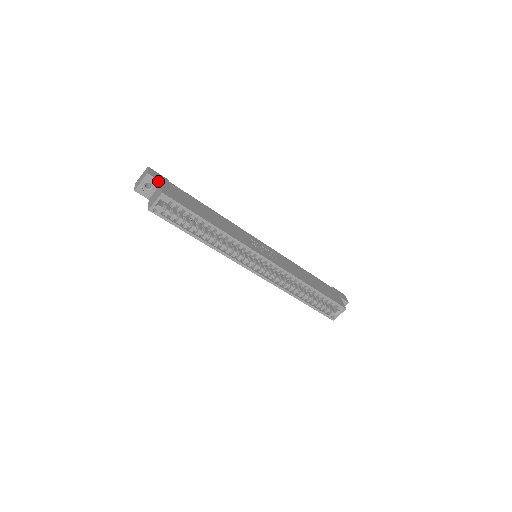
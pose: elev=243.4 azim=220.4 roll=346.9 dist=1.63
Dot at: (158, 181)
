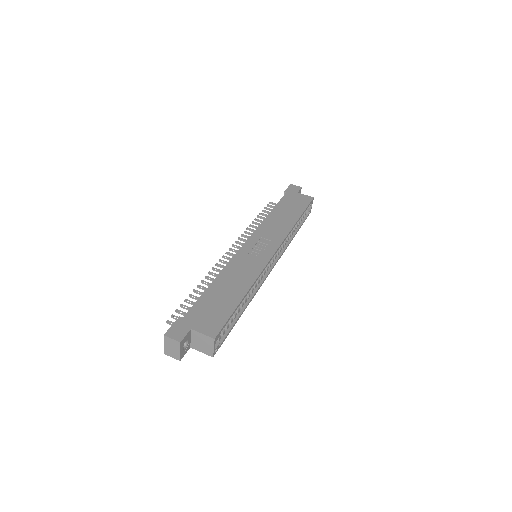
Dot at: (188, 333)
